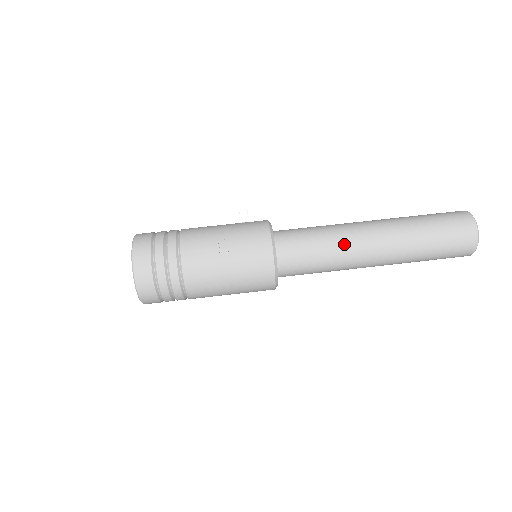
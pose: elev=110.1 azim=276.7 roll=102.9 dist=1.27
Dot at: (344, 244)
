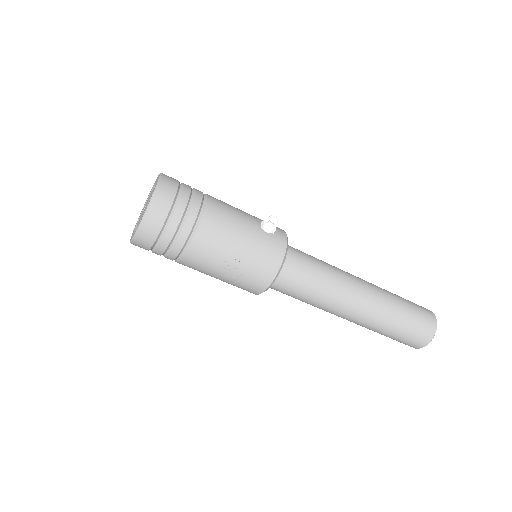
Dot at: (328, 304)
